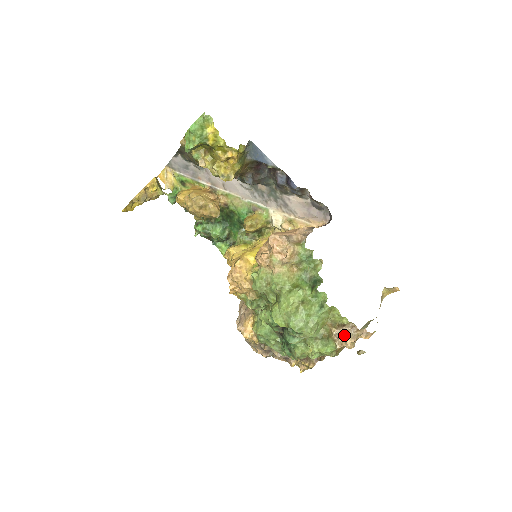
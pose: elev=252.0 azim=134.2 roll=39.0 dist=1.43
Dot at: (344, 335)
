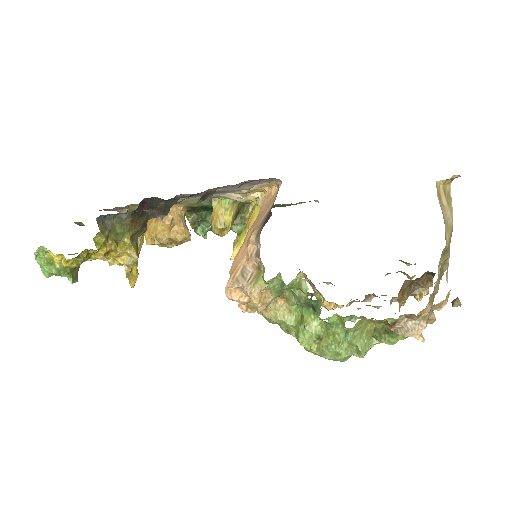
Dot at: (404, 332)
